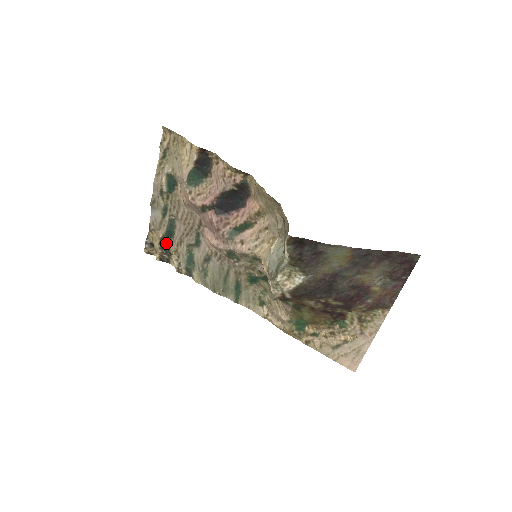
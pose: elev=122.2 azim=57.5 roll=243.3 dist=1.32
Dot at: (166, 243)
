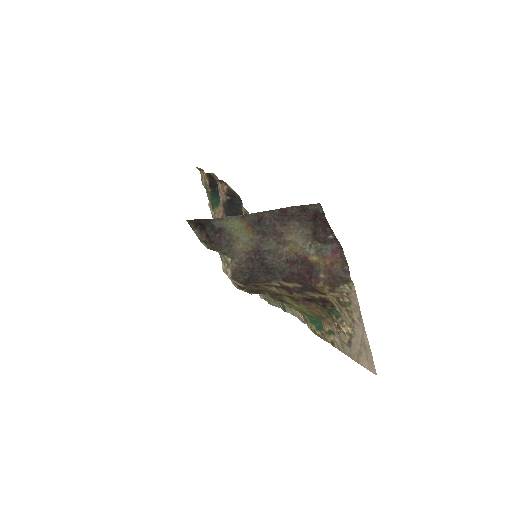
Dot at: occluded
